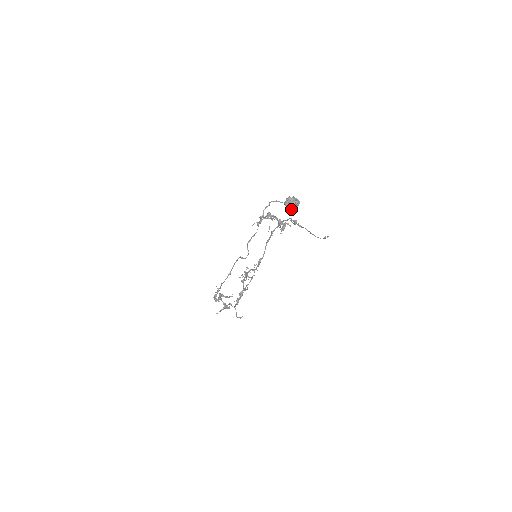
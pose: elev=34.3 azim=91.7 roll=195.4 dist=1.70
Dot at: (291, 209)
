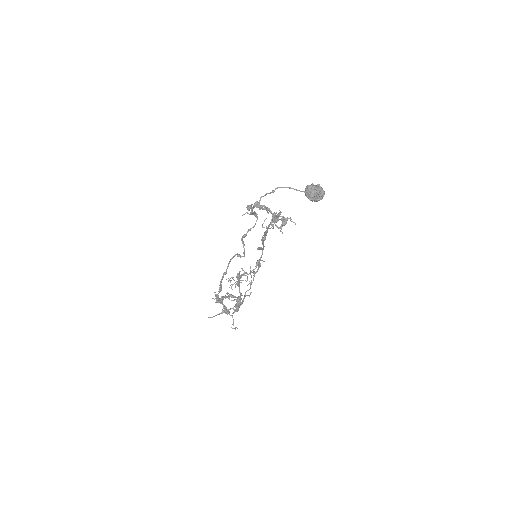
Dot at: occluded
